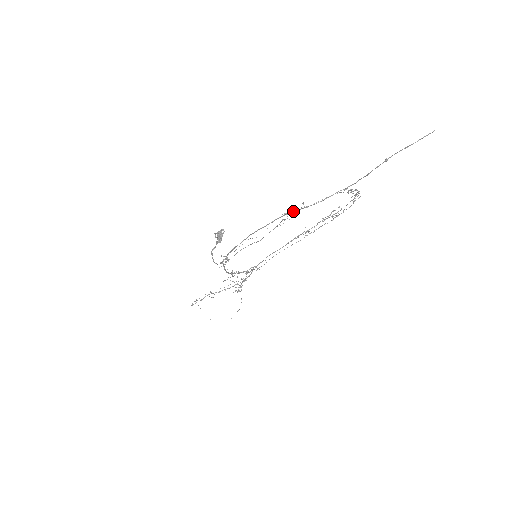
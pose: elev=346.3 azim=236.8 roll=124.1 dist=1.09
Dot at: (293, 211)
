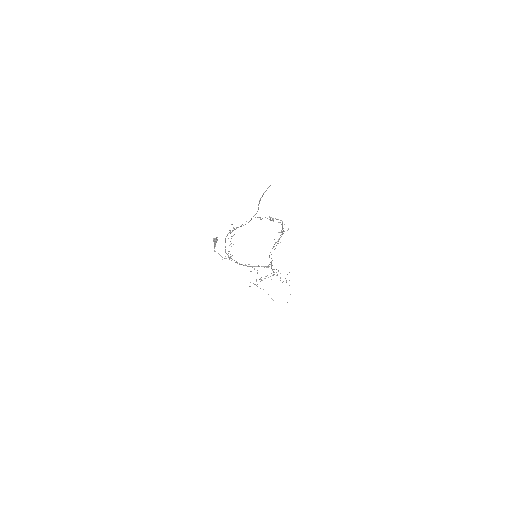
Dot at: (235, 229)
